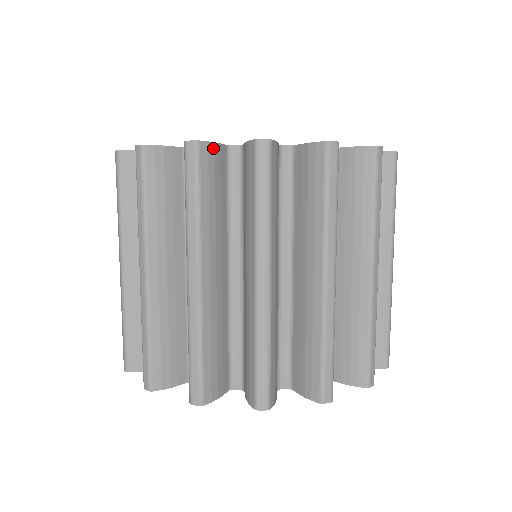
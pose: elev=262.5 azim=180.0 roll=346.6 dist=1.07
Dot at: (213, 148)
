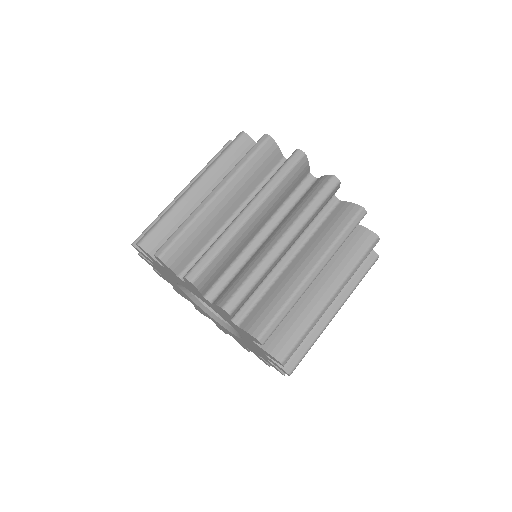
Dot at: occluded
